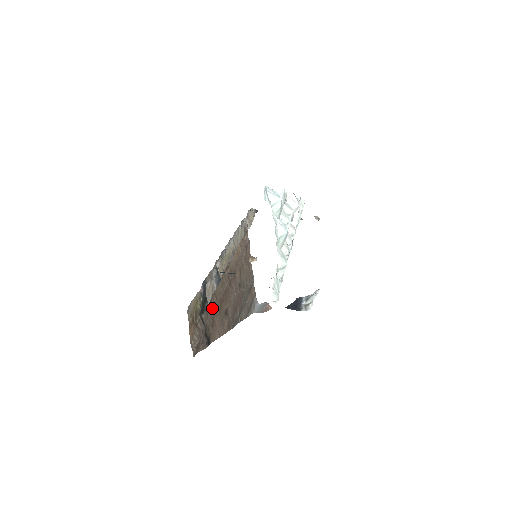
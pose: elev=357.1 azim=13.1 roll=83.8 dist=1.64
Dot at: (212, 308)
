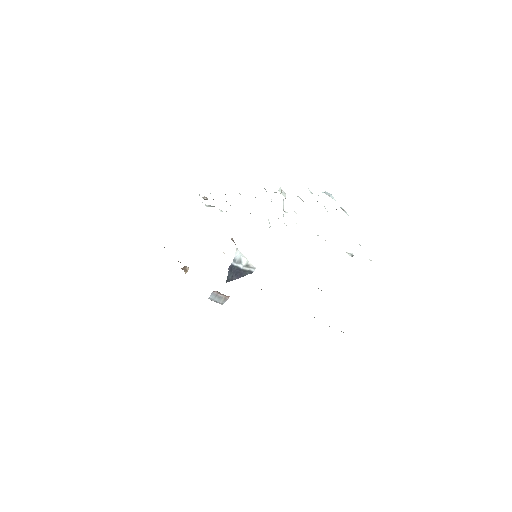
Dot at: occluded
